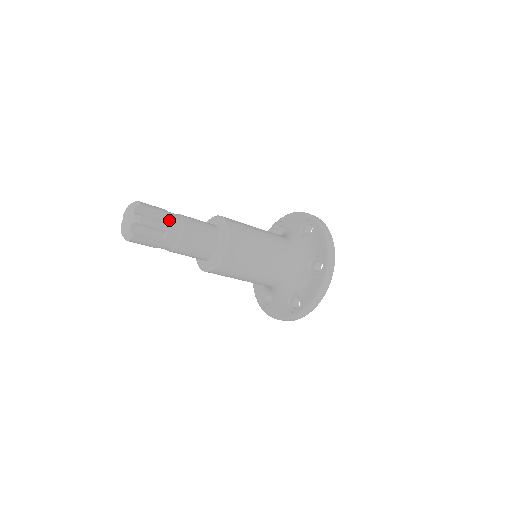
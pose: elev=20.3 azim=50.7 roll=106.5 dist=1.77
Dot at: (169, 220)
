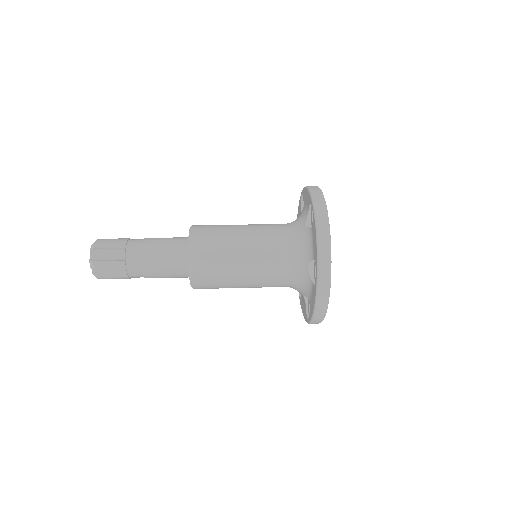
Dot at: (125, 256)
